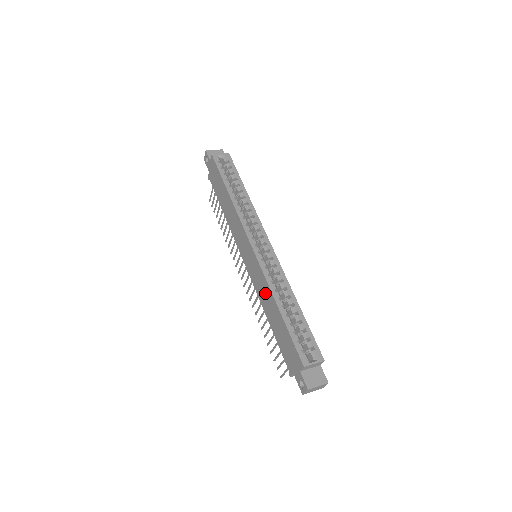
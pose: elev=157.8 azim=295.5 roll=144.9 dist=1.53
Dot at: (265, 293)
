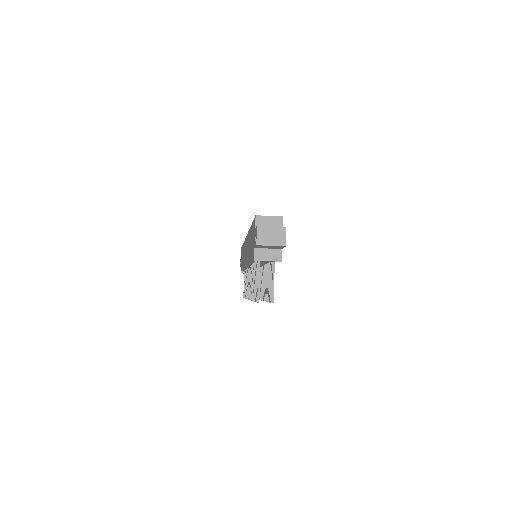
Dot at: (248, 243)
